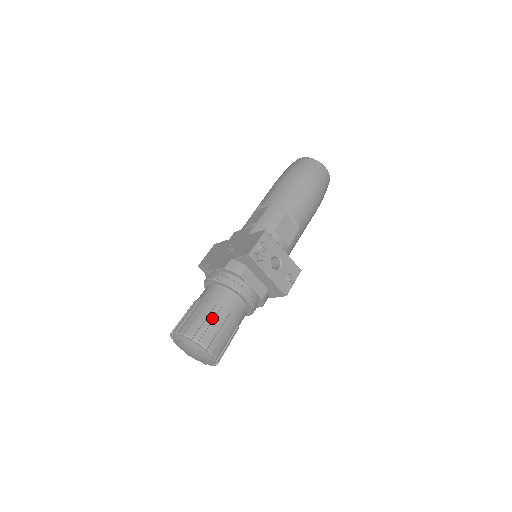
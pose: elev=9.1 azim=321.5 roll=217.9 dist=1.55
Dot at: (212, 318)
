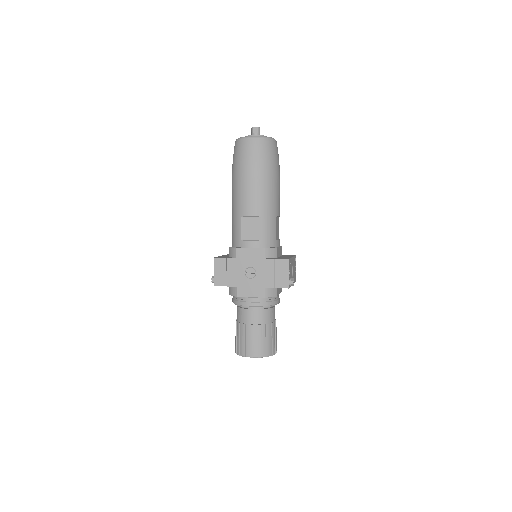
Dot at: (271, 334)
